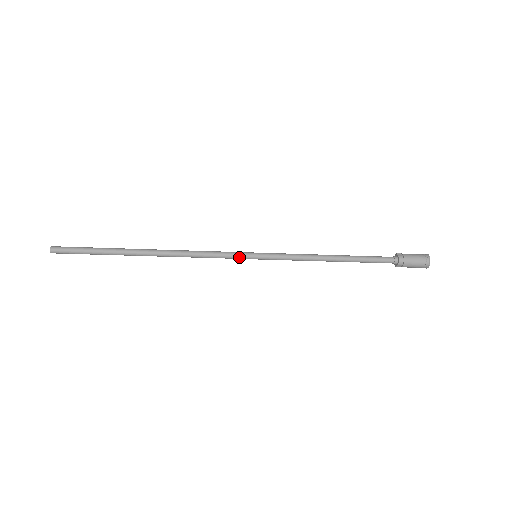
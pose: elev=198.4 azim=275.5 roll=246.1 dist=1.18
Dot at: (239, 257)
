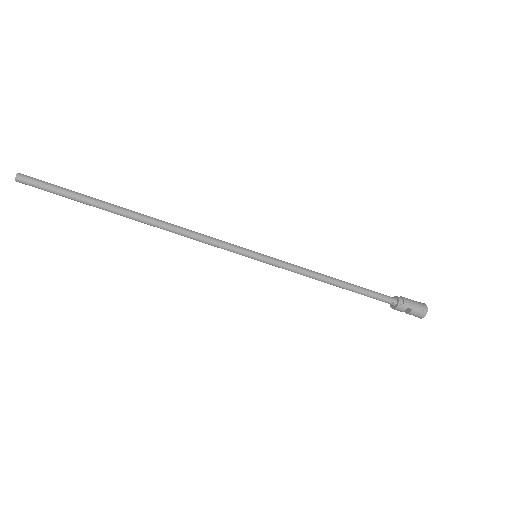
Dot at: (239, 247)
